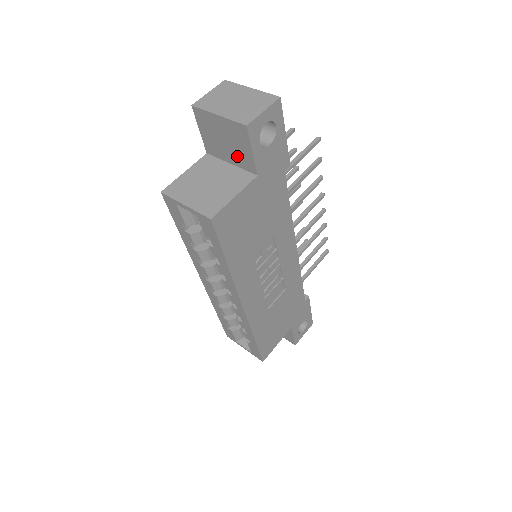
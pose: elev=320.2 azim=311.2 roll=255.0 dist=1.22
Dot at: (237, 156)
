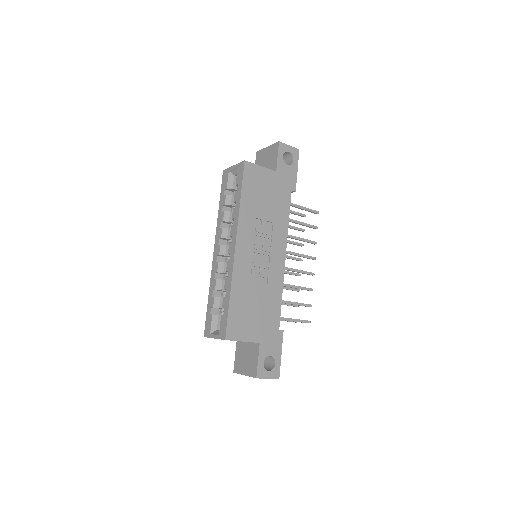
Dot at: (269, 167)
